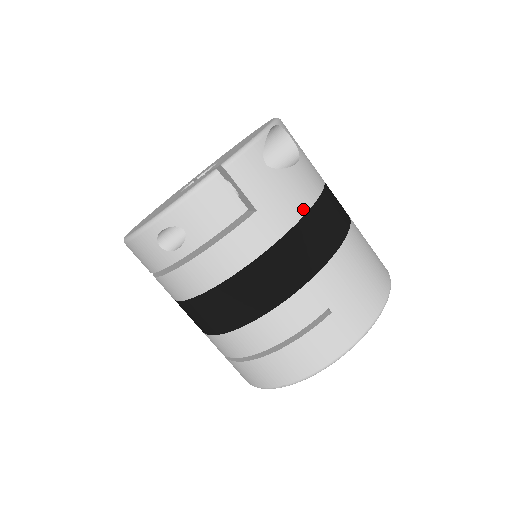
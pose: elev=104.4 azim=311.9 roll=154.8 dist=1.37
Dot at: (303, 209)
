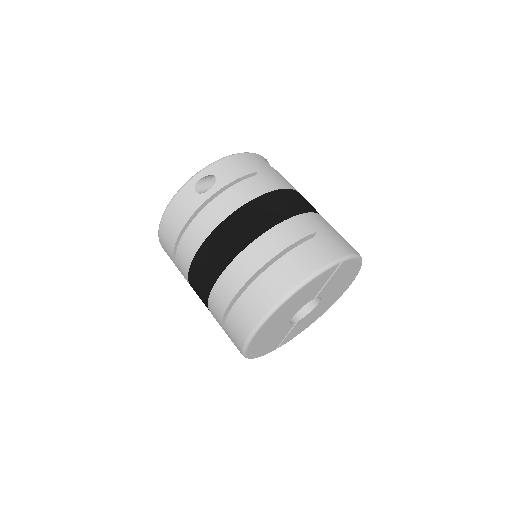
Dot at: (292, 188)
